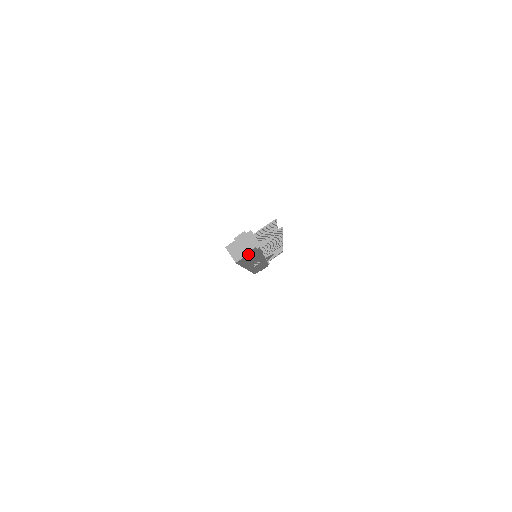
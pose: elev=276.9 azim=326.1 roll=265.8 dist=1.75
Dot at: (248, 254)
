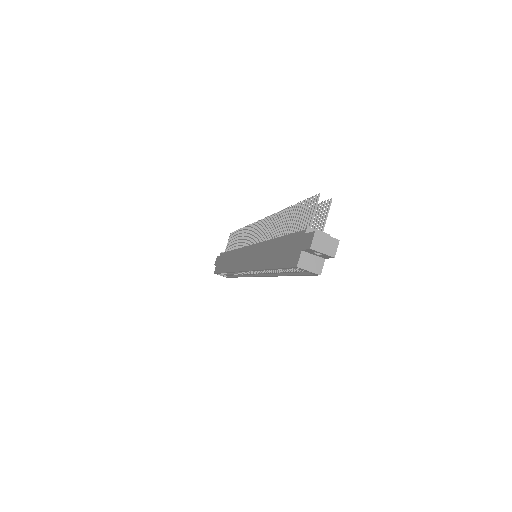
Dot at: occluded
